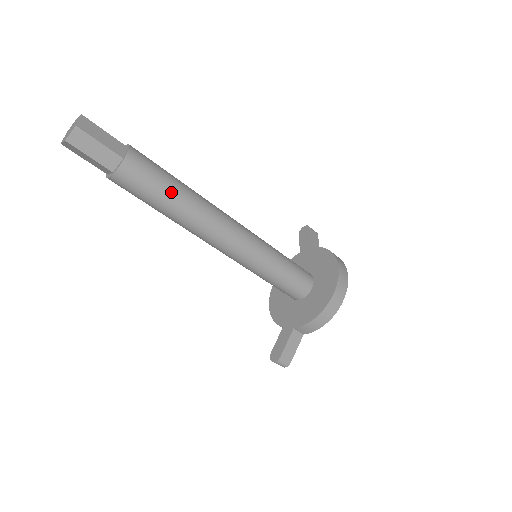
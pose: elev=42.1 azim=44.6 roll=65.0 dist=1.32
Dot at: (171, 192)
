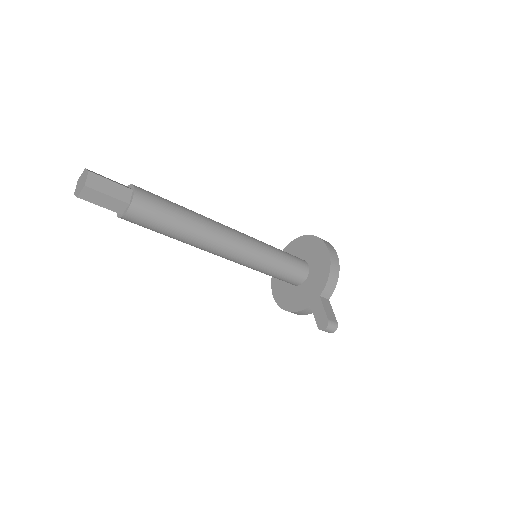
Dot at: (178, 208)
